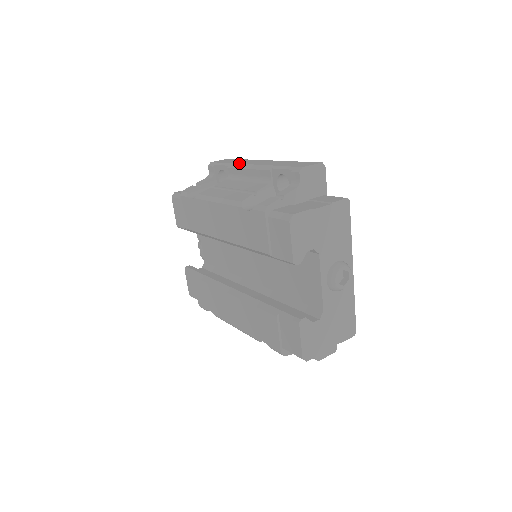
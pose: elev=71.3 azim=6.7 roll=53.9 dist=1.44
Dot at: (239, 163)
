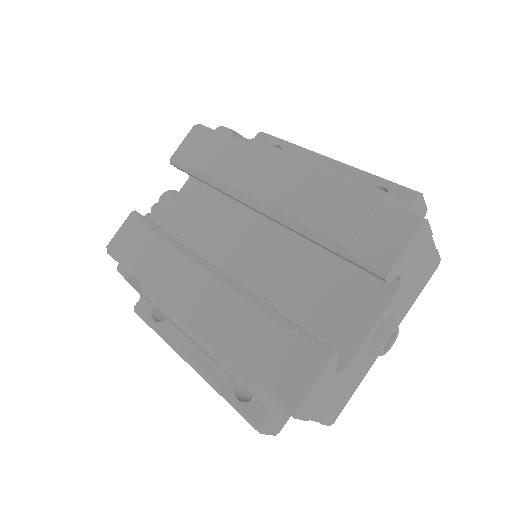
Dot at: (312, 151)
